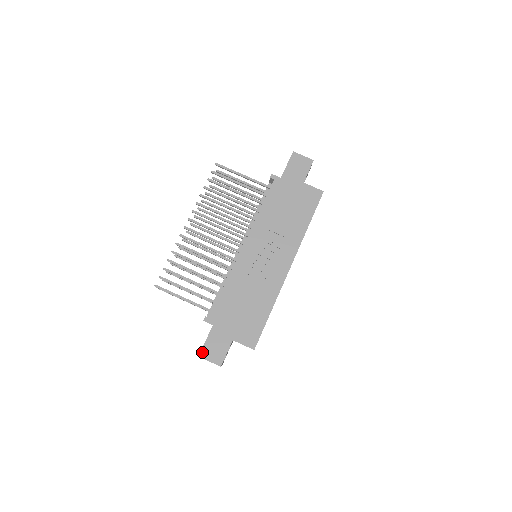
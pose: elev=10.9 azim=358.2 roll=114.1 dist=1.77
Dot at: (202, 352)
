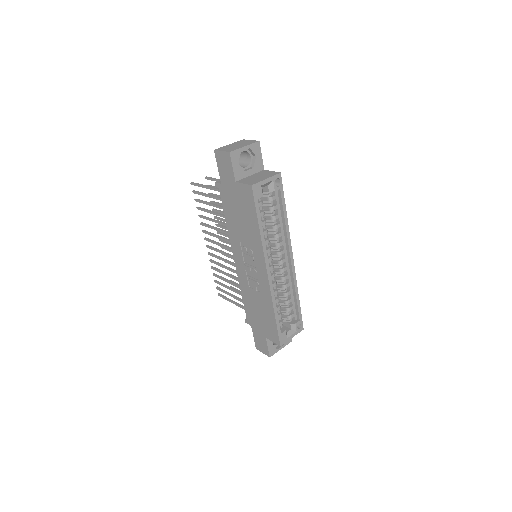
Dot at: (256, 346)
